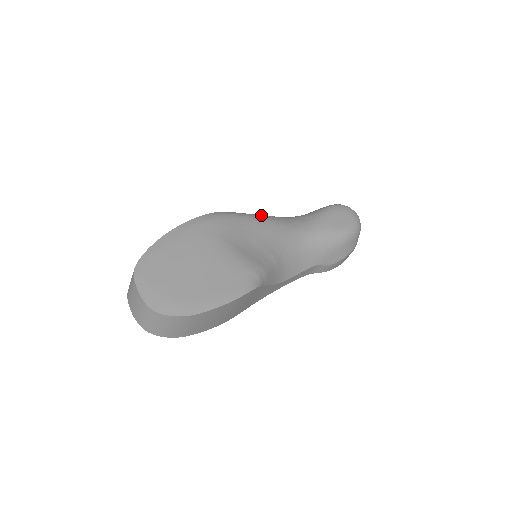
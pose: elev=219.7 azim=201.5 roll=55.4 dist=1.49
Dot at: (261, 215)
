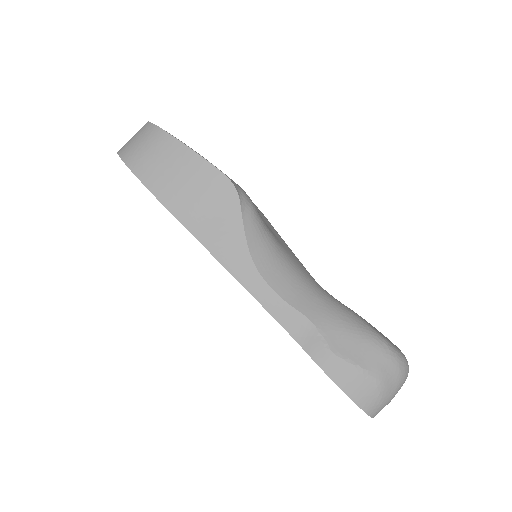
Dot at: occluded
